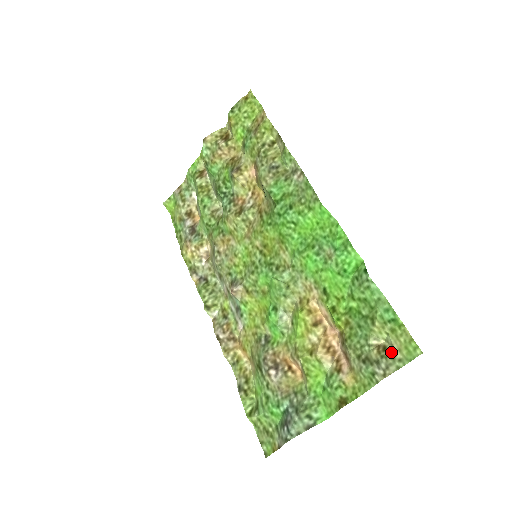
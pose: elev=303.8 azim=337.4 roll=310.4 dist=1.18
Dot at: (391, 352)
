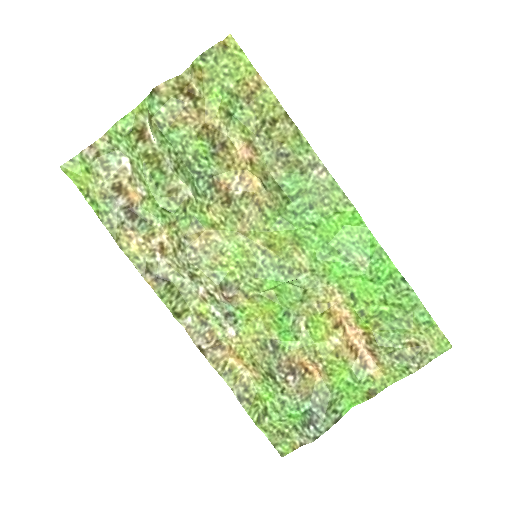
Dot at: (425, 348)
